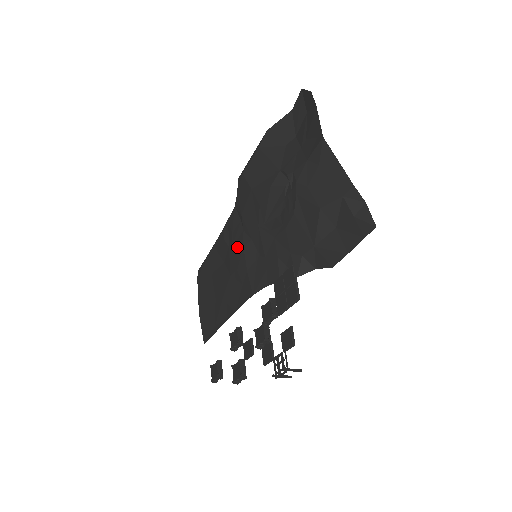
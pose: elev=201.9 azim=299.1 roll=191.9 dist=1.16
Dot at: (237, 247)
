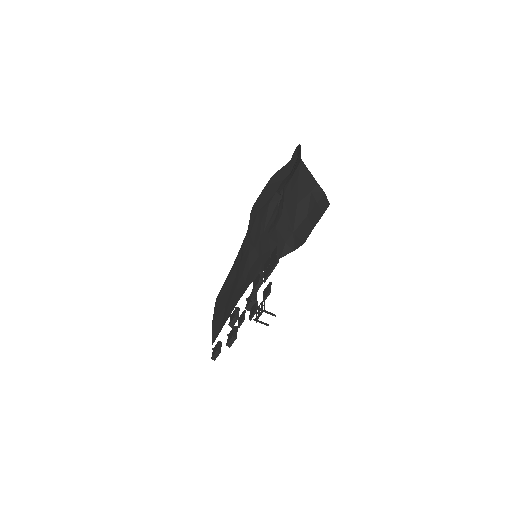
Dot at: (245, 258)
